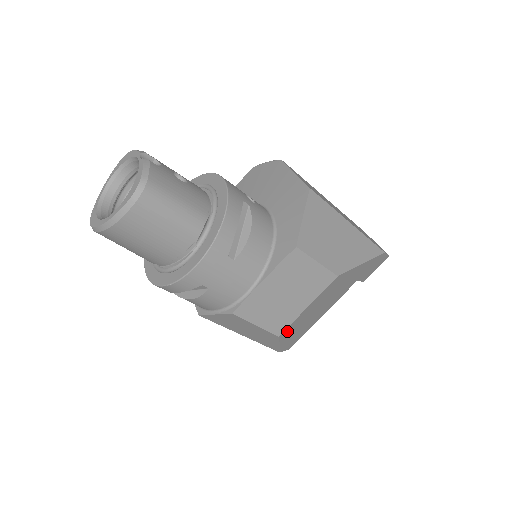
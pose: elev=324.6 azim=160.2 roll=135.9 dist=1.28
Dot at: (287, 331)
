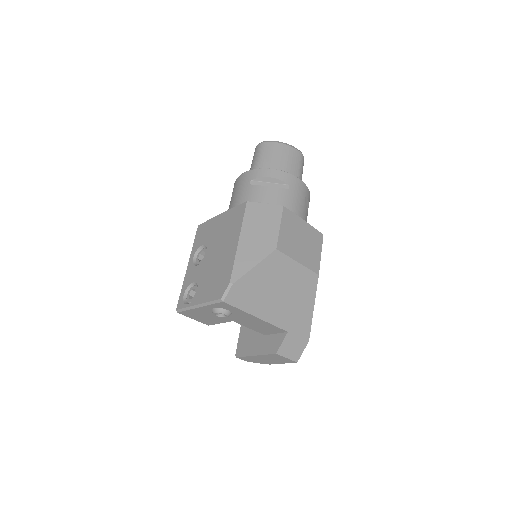
Dot at: (275, 259)
